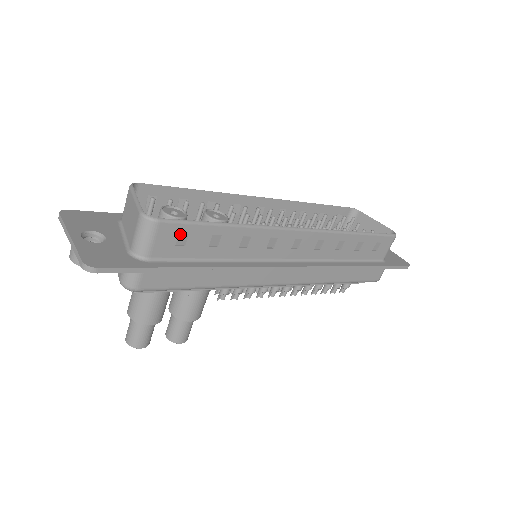
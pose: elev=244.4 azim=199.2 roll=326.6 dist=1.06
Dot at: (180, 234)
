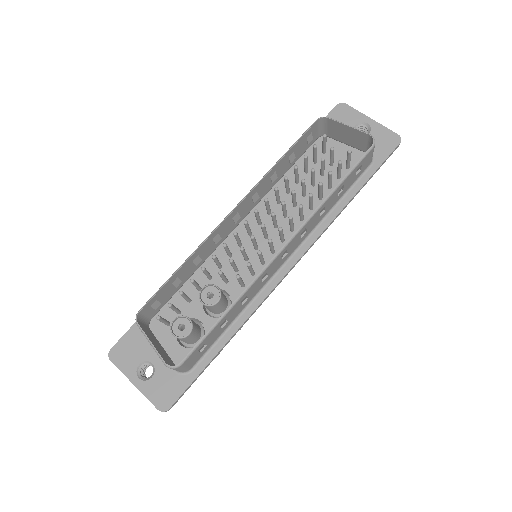
Dot at: (199, 349)
